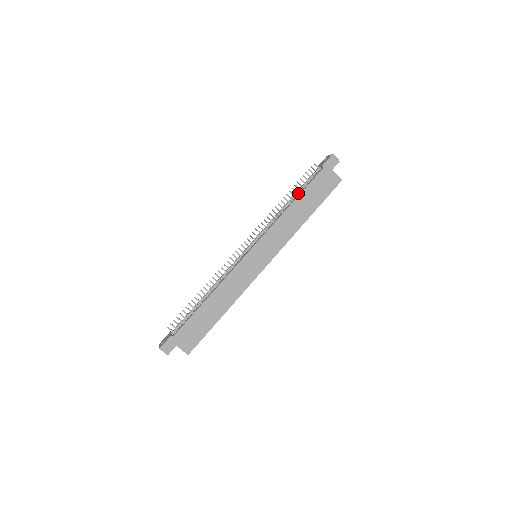
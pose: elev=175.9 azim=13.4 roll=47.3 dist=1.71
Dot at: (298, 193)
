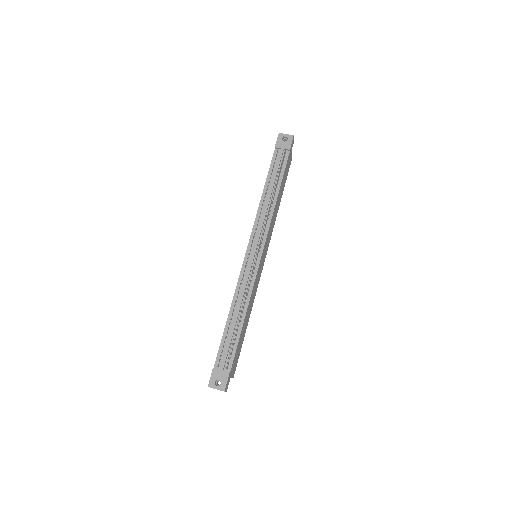
Dot at: (278, 182)
